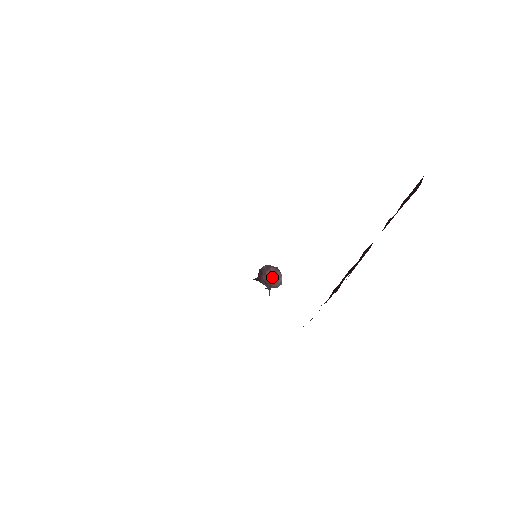
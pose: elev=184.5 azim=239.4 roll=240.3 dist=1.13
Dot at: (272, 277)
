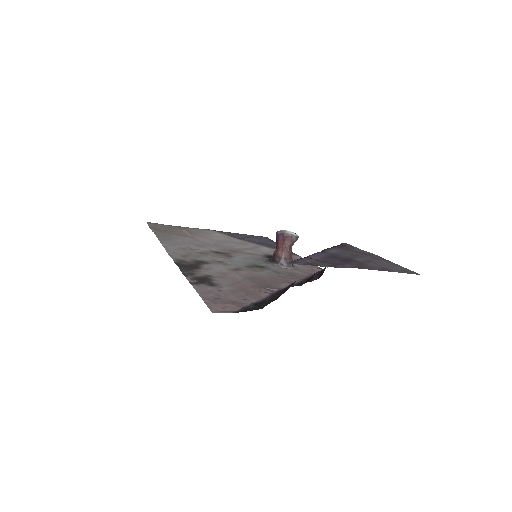
Dot at: (284, 245)
